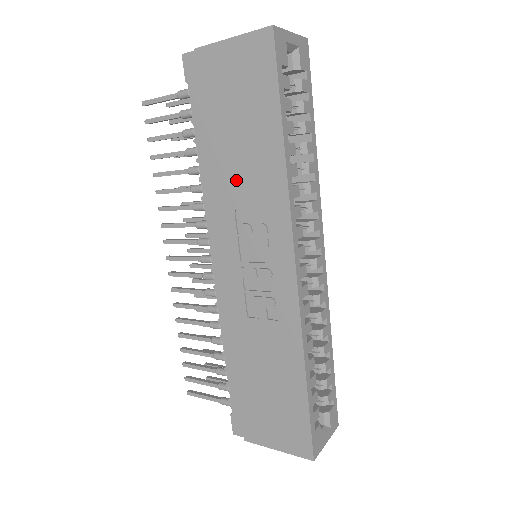
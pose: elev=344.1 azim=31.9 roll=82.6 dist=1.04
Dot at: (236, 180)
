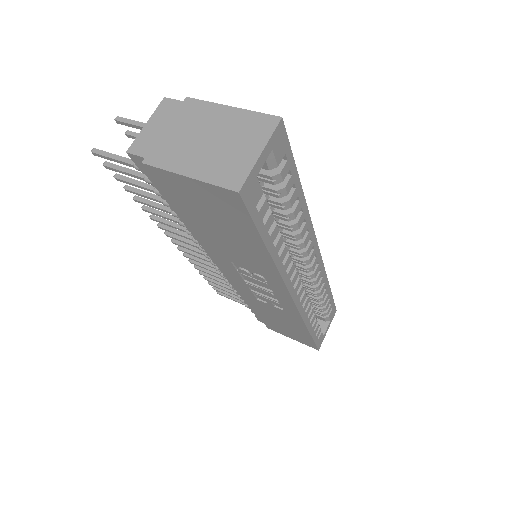
Dot at: (227, 251)
